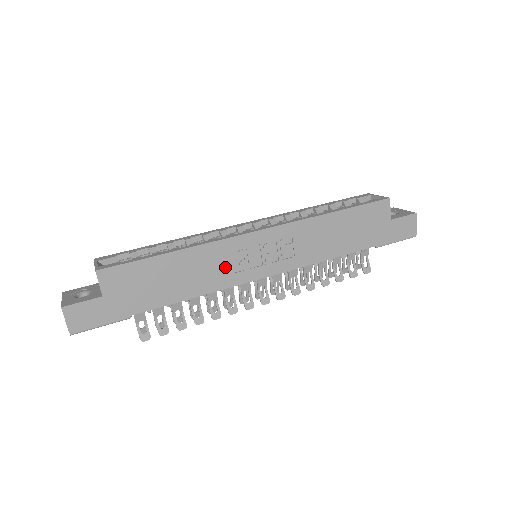
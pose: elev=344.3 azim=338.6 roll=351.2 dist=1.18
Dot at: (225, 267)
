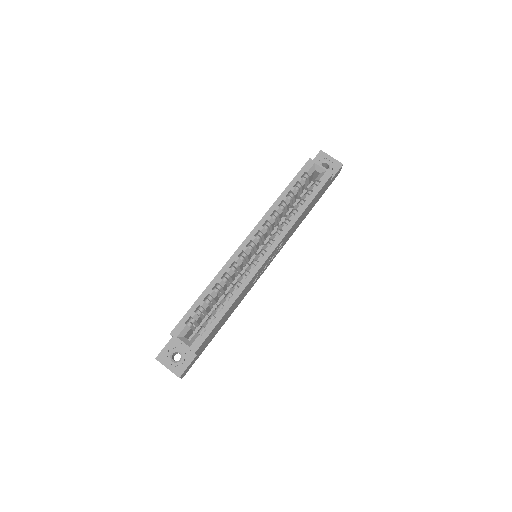
Dot at: (250, 286)
